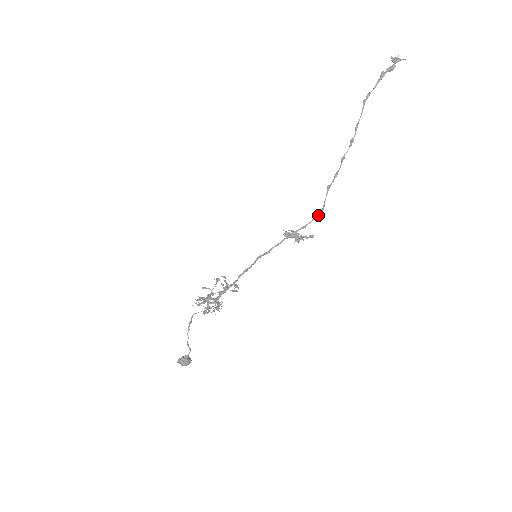
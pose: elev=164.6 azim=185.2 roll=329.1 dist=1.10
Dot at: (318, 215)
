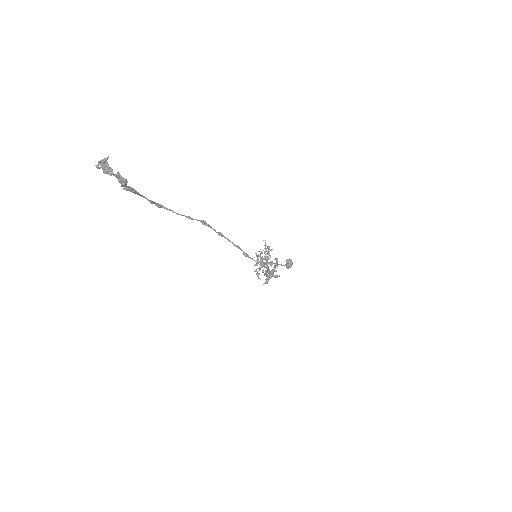
Dot at: (268, 270)
